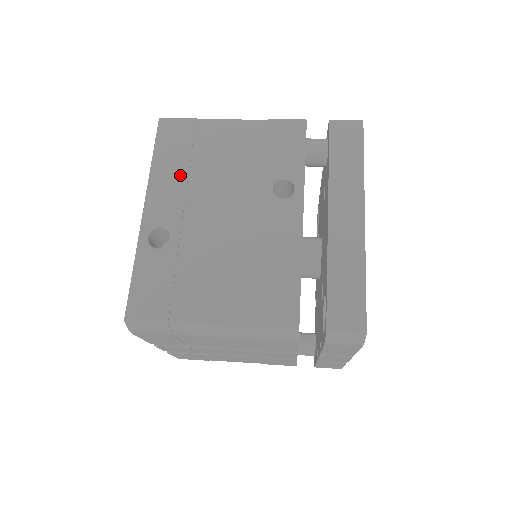
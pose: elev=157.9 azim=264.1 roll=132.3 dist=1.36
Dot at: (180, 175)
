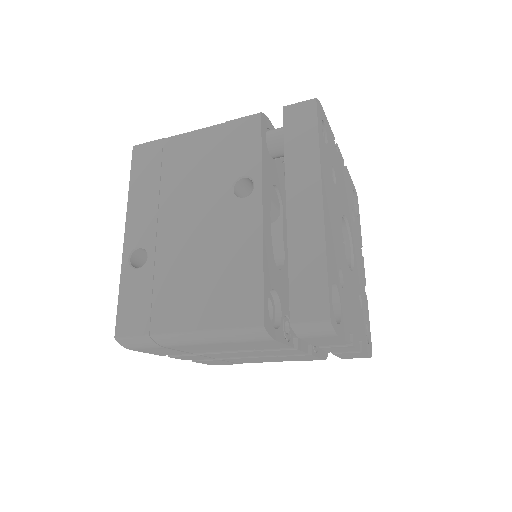
Dot at: (152, 195)
